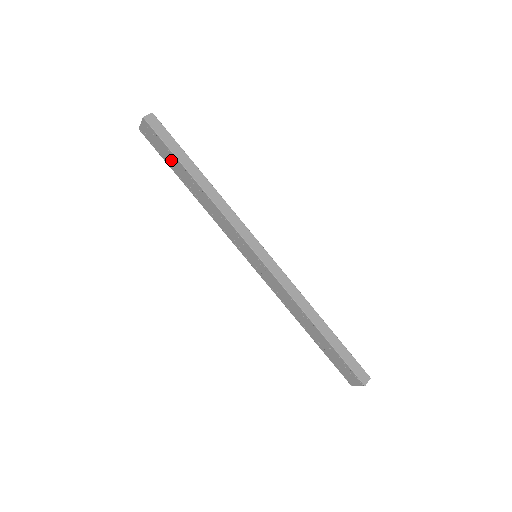
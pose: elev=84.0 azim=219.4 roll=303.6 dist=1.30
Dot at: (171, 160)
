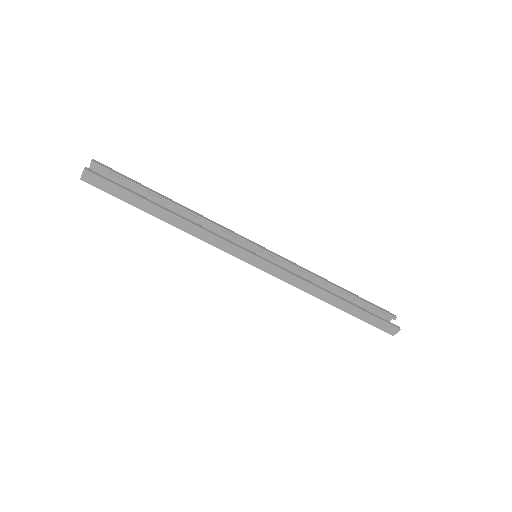
Dot at: occluded
